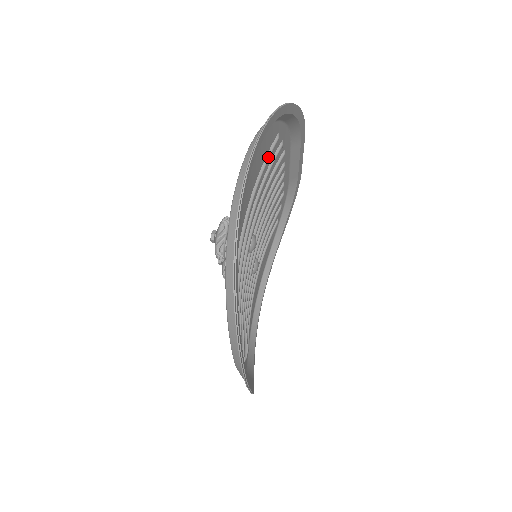
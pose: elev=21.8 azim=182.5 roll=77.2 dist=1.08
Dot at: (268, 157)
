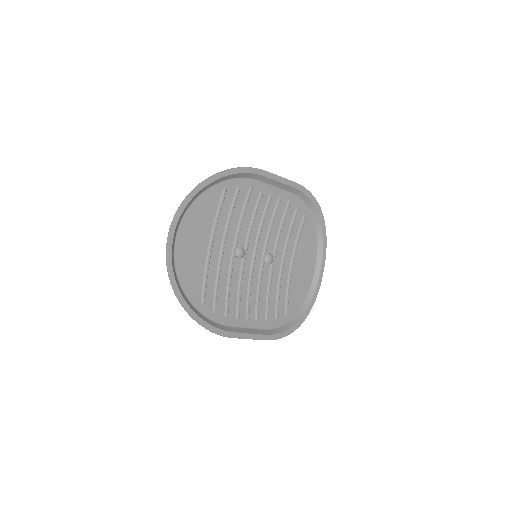
Dot at: (219, 206)
